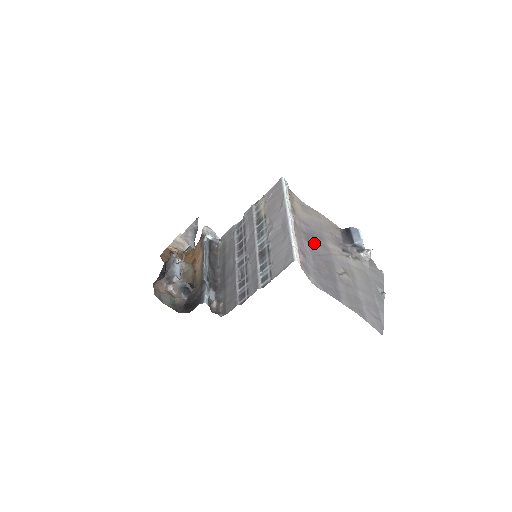
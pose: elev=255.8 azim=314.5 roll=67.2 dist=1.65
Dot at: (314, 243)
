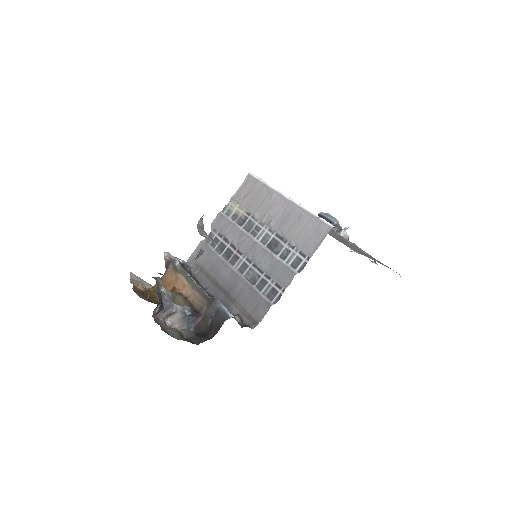
Dot at: occluded
